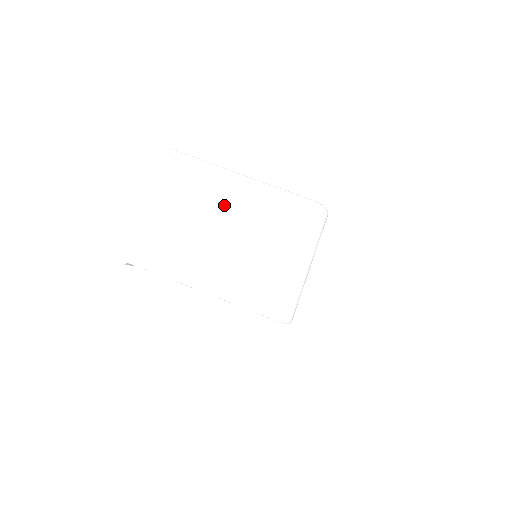
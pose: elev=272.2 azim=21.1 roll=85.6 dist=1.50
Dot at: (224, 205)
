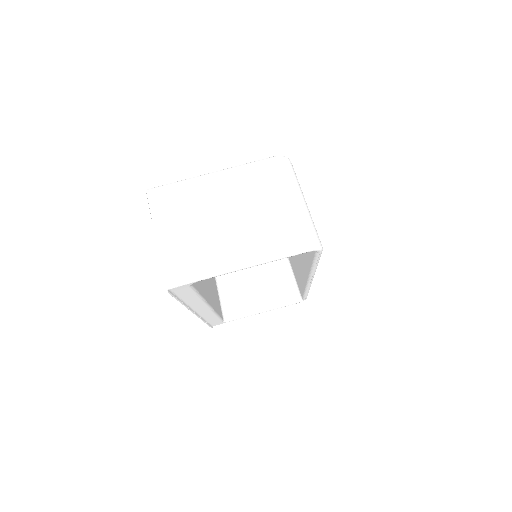
Dot at: (214, 199)
